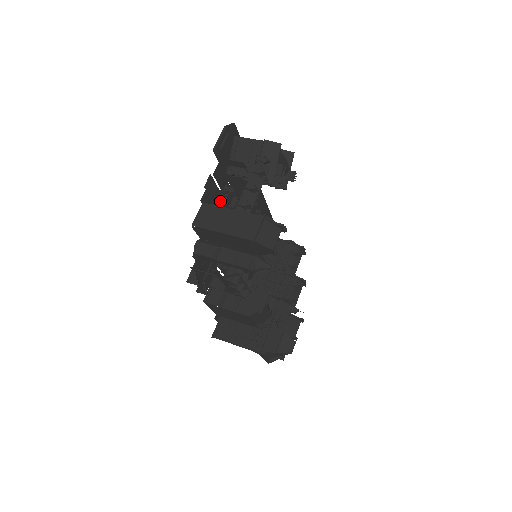
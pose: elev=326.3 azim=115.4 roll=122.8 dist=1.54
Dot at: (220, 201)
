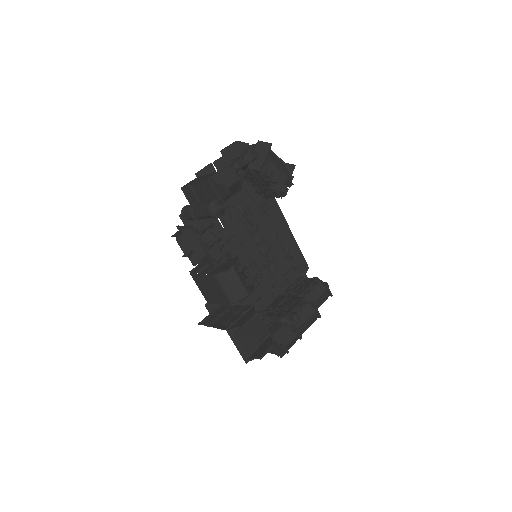
Dot at: occluded
